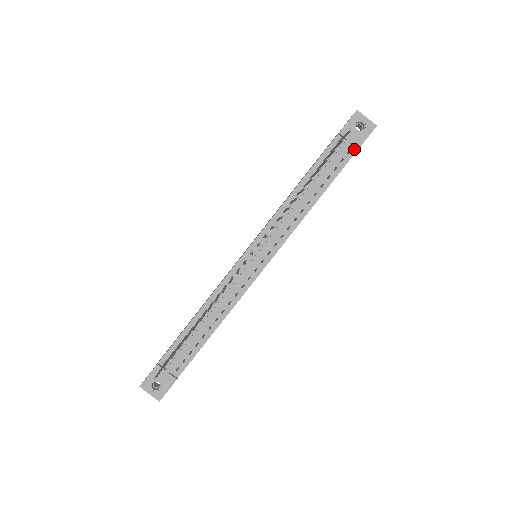
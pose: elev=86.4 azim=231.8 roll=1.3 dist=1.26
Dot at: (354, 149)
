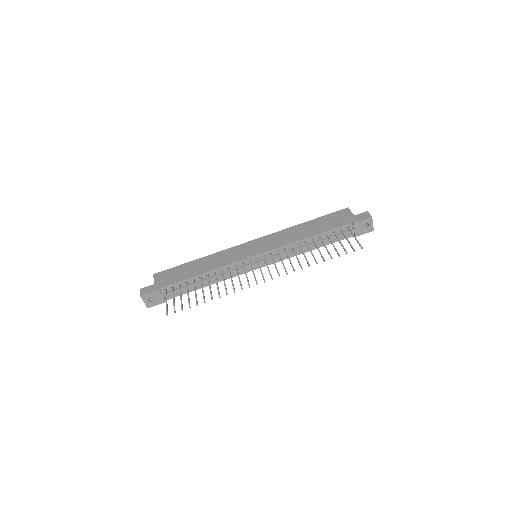
Dot at: occluded
